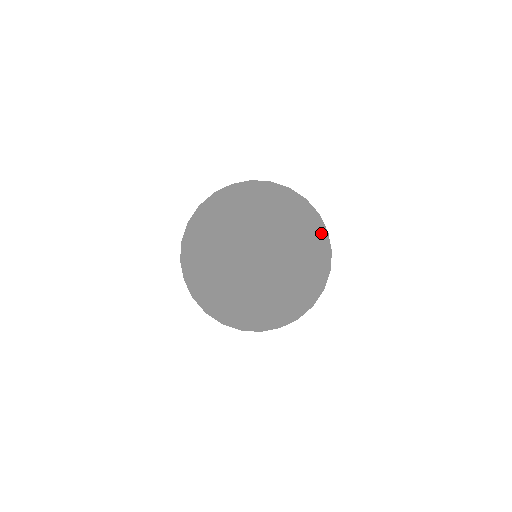
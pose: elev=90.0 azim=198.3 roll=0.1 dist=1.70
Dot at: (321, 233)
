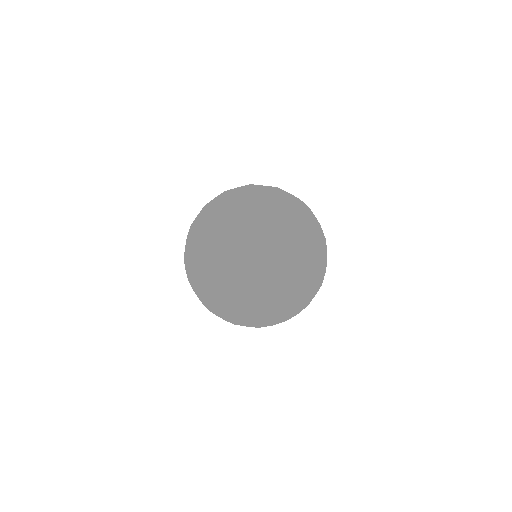
Dot at: (252, 217)
